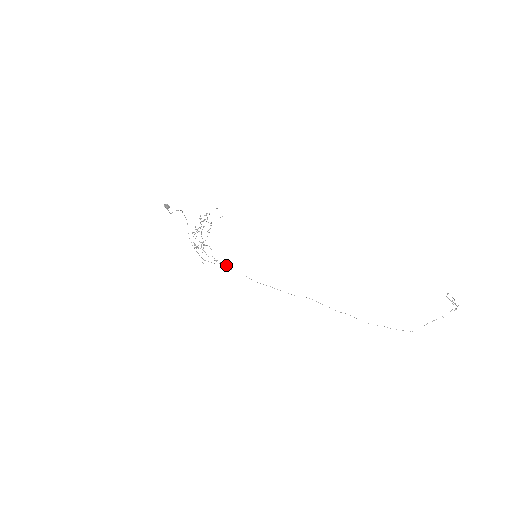
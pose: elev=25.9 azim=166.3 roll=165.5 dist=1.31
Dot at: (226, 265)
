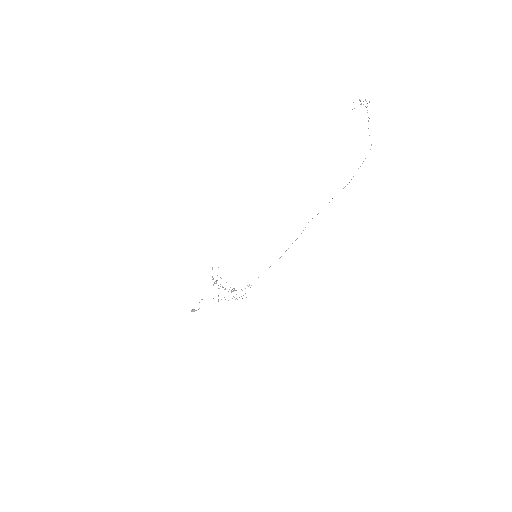
Dot at: occluded
